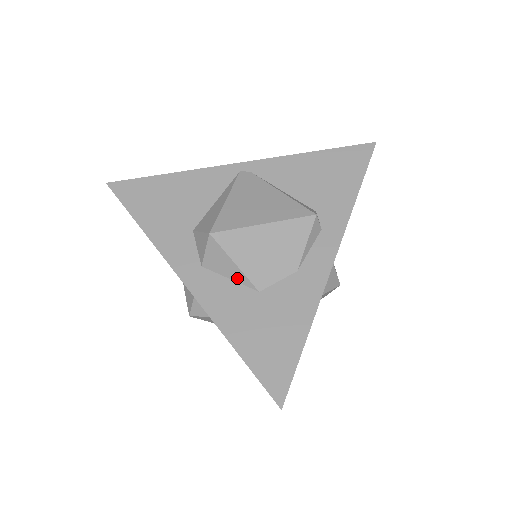
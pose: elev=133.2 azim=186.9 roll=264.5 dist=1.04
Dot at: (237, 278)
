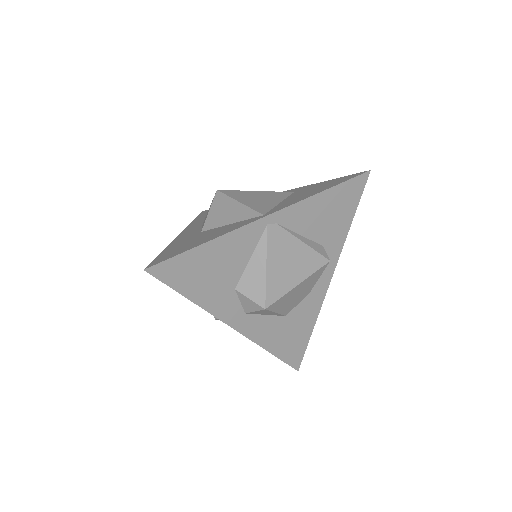
Dot at: (272, 315)
